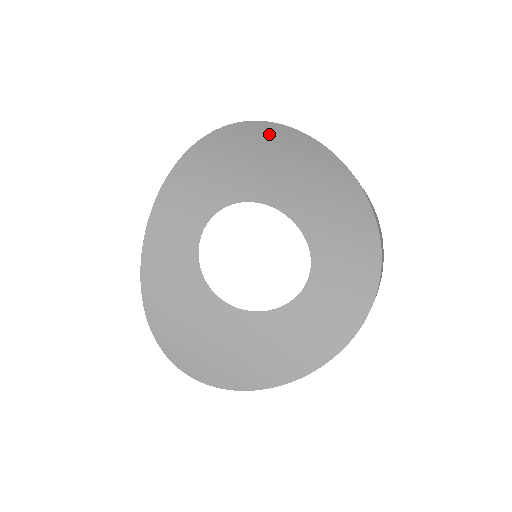
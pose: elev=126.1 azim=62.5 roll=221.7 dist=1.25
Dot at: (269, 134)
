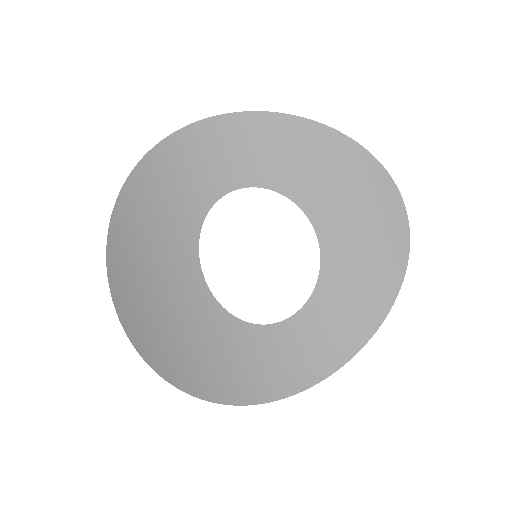
Dot at: (383, 191)
